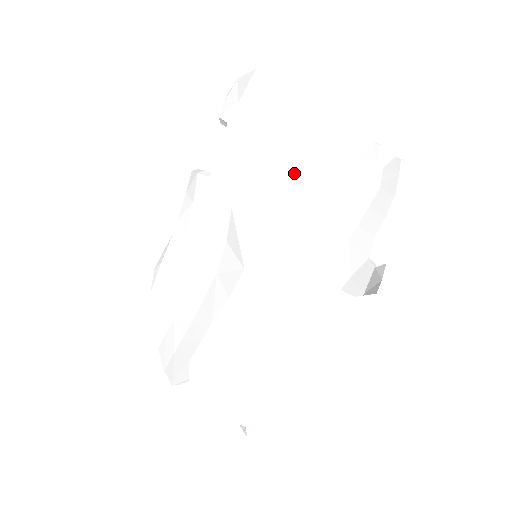
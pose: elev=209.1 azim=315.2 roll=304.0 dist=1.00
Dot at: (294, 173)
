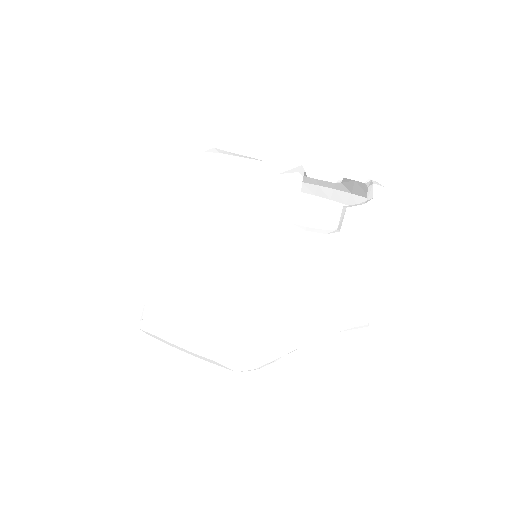
Dot at: (309, 333)
